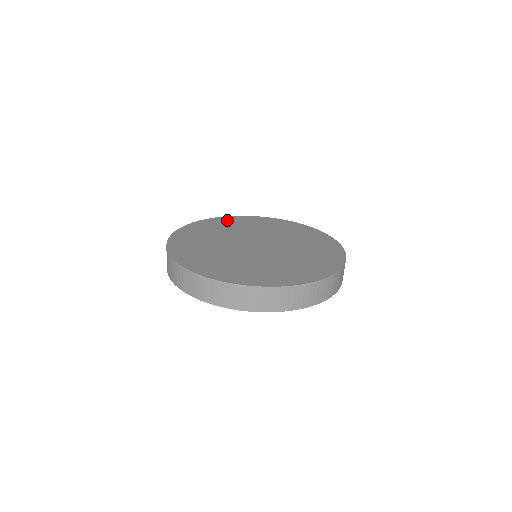
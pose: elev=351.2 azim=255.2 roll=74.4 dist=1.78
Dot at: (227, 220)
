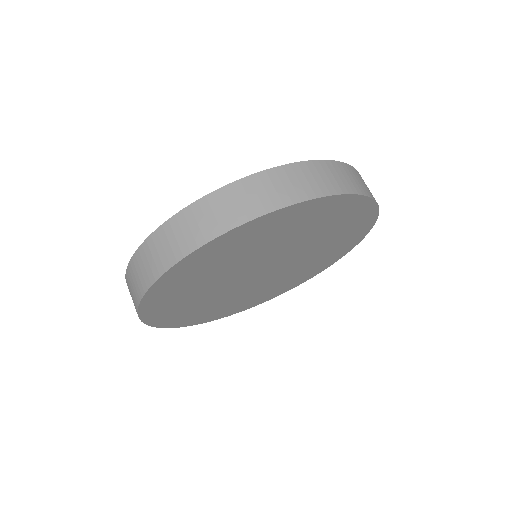
Dot at: occluded
